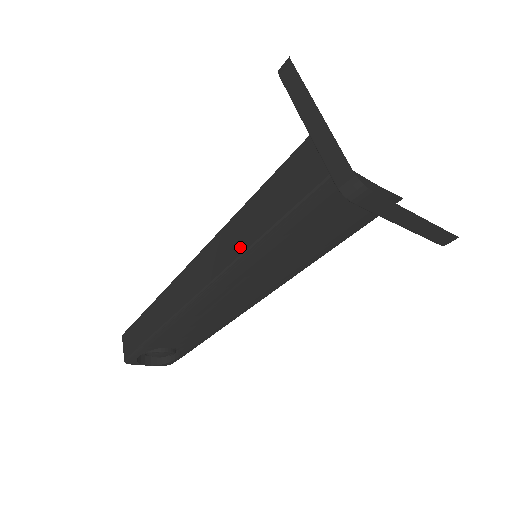
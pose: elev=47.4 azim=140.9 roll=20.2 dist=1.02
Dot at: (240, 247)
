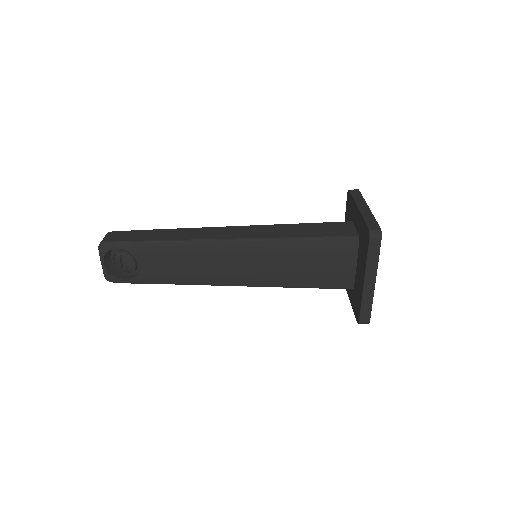
Dot at: (269, 235)
